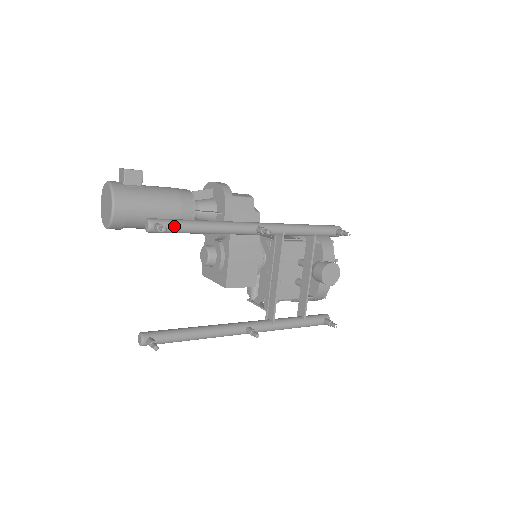
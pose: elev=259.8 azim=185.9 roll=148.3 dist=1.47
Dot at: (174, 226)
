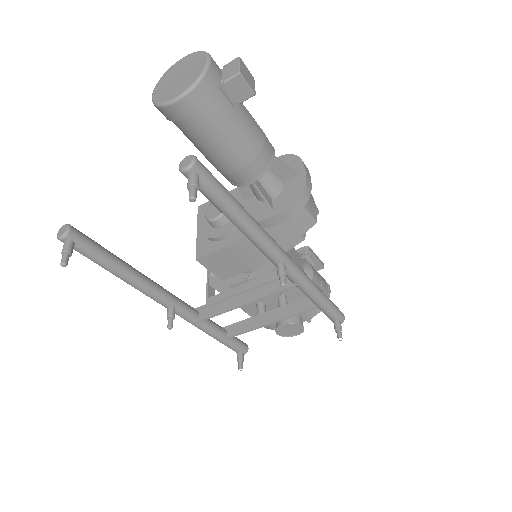
Dot at: (211, 193)
